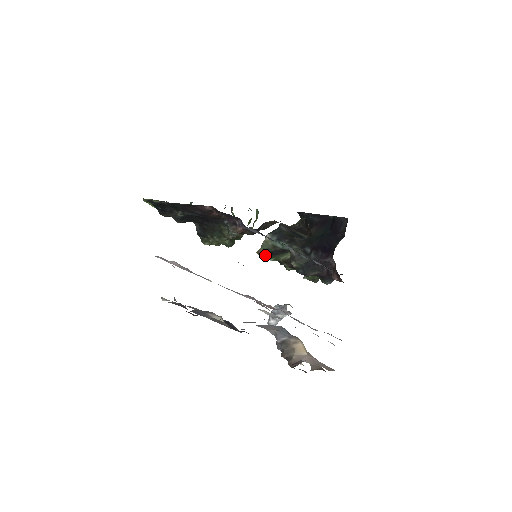
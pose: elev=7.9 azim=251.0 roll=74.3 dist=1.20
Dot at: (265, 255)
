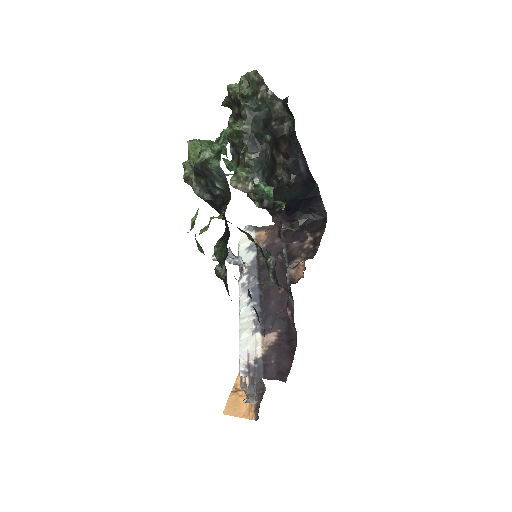
Dot at: occluded
